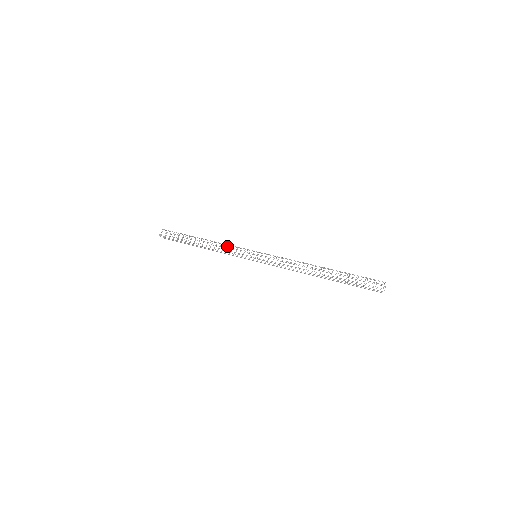
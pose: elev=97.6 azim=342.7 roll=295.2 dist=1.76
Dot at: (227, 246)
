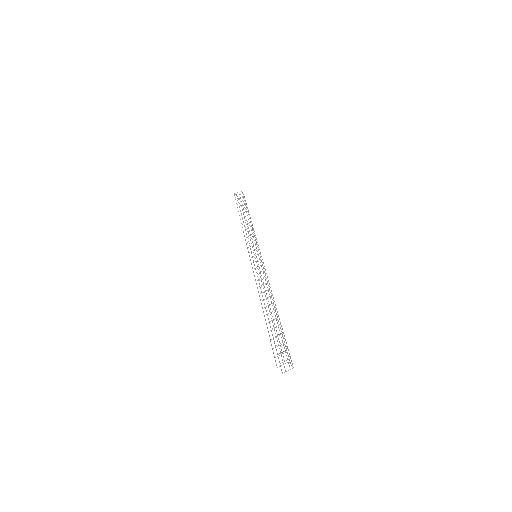
Dot at: occluded
